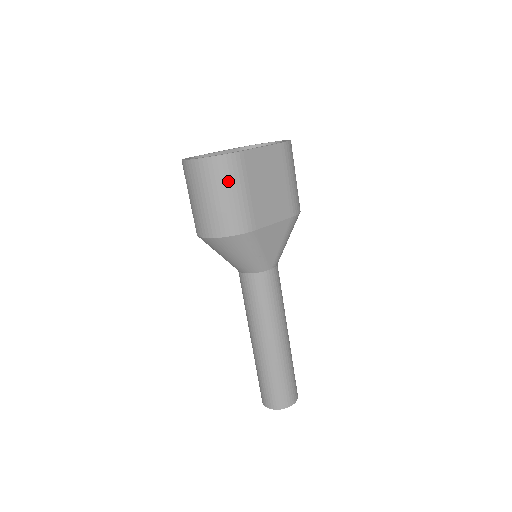
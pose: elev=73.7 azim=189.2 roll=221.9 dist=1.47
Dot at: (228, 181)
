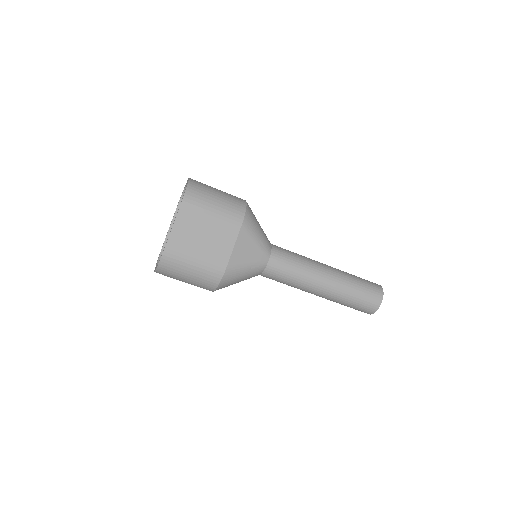
Dot at: (180, 266)
